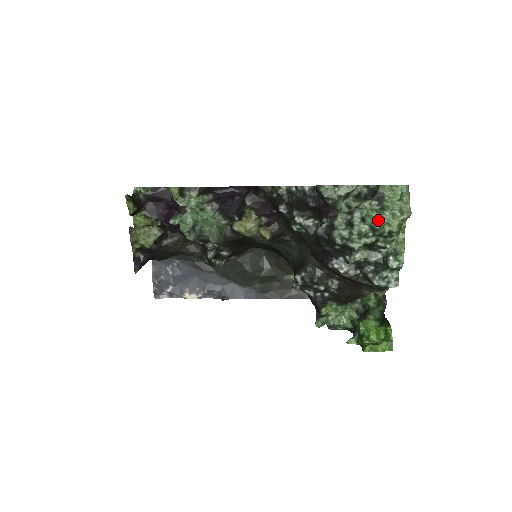
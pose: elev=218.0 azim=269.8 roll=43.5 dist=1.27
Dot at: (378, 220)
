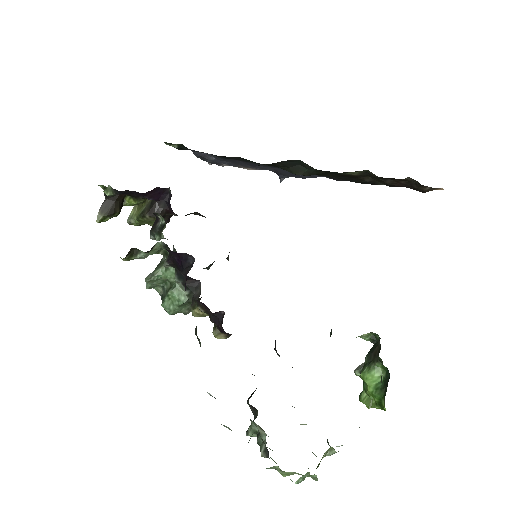
Dot at: occluded
